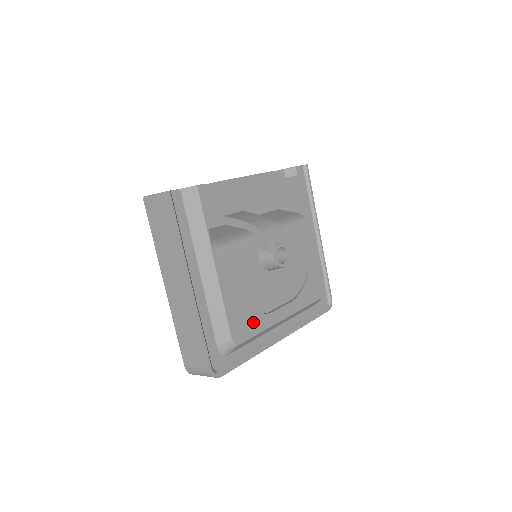
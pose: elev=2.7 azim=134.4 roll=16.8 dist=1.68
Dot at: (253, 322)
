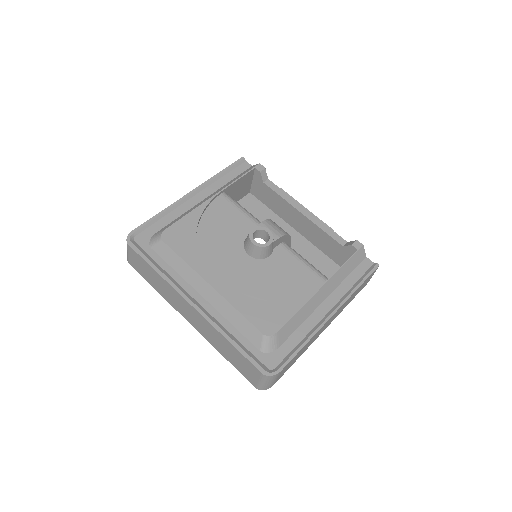
Dot at: (189, 247)
